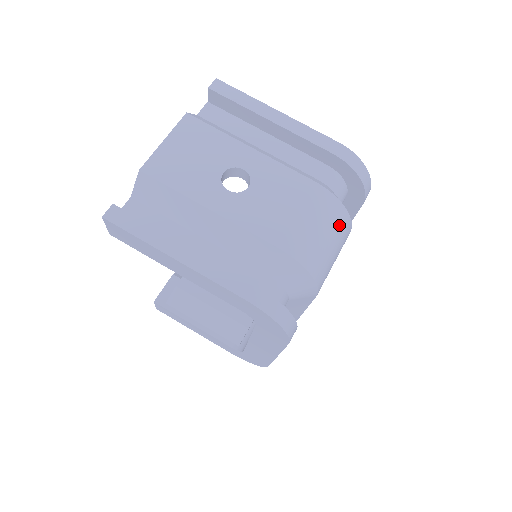
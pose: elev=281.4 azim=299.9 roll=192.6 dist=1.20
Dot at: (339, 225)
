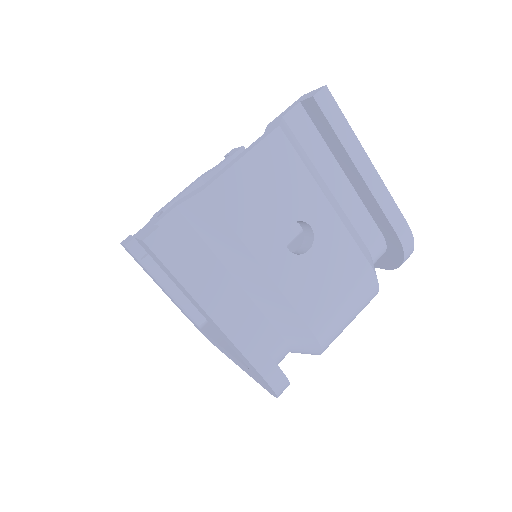
Dot at: (365, 306)
